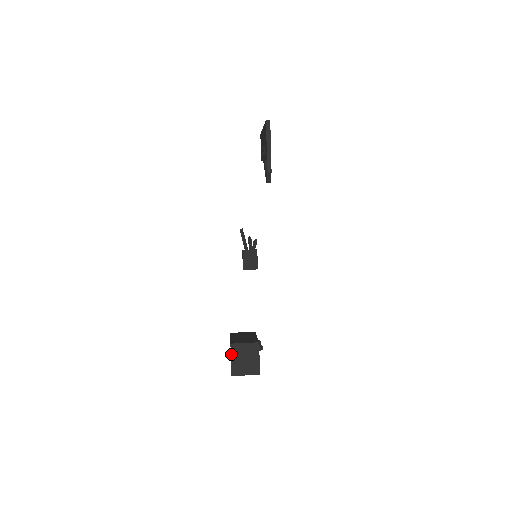
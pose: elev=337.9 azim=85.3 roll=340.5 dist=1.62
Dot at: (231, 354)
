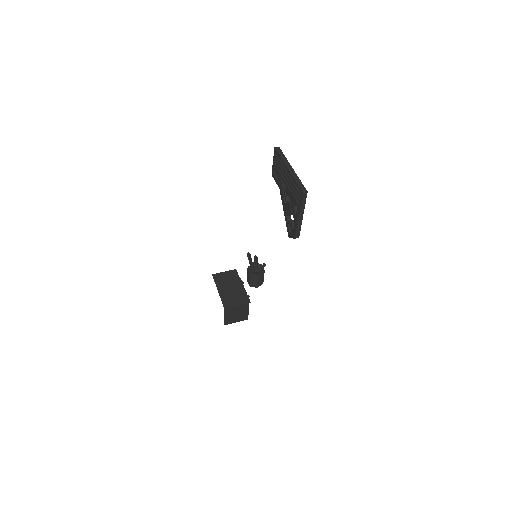
Dot at: (224, 314)
